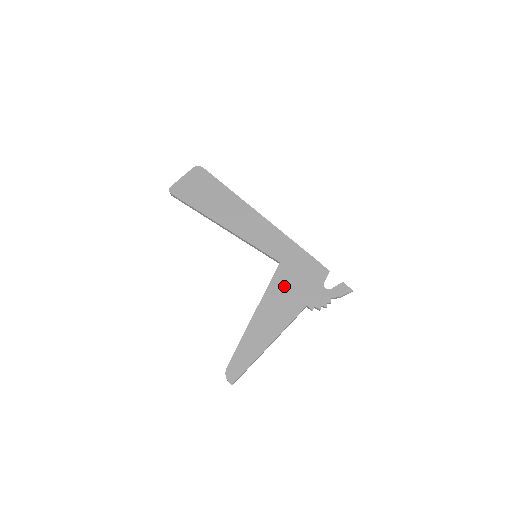
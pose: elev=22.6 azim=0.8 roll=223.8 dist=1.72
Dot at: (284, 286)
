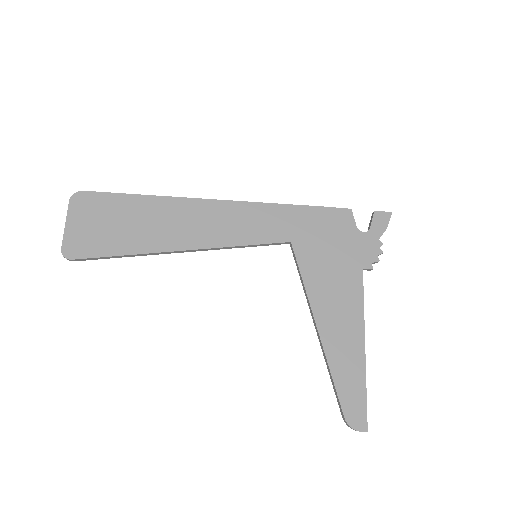
Dot at: (320, 266)
